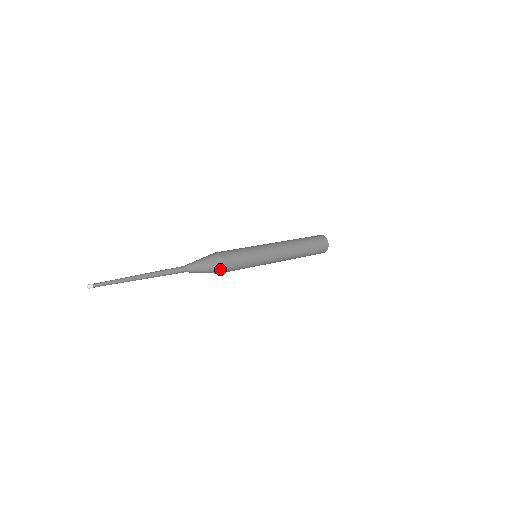
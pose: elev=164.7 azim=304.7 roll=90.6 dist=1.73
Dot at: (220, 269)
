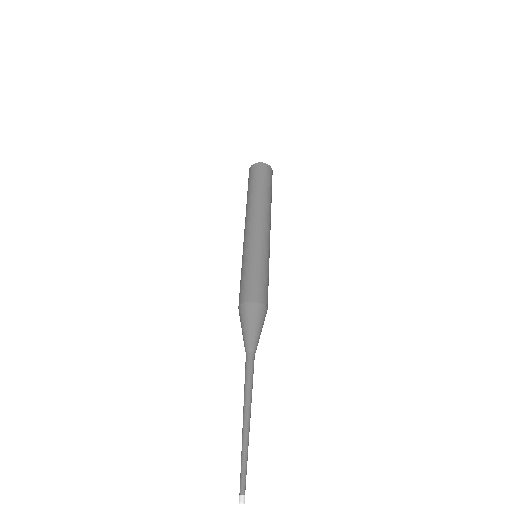
Dot at: occluded
